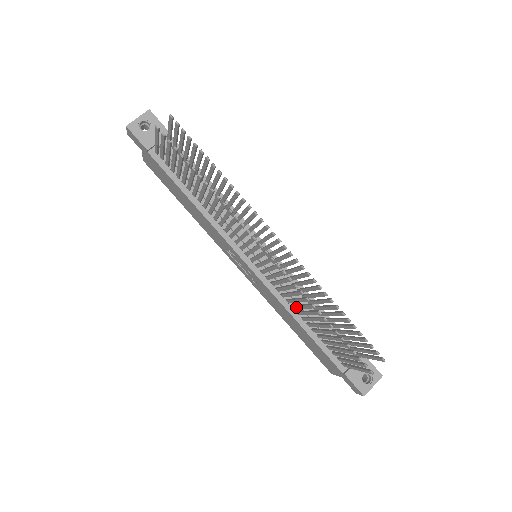
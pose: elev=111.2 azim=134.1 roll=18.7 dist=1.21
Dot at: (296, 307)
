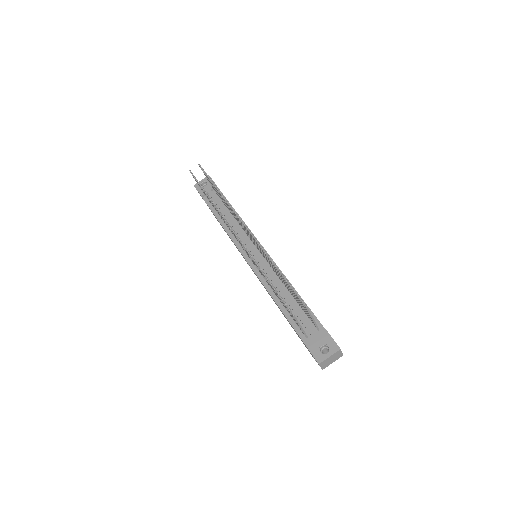
Dot at: occluded
